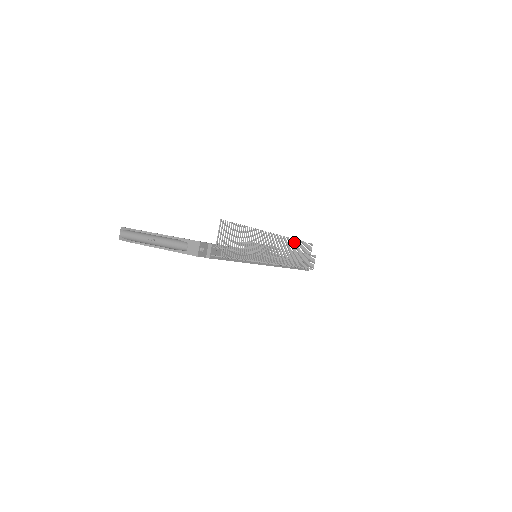
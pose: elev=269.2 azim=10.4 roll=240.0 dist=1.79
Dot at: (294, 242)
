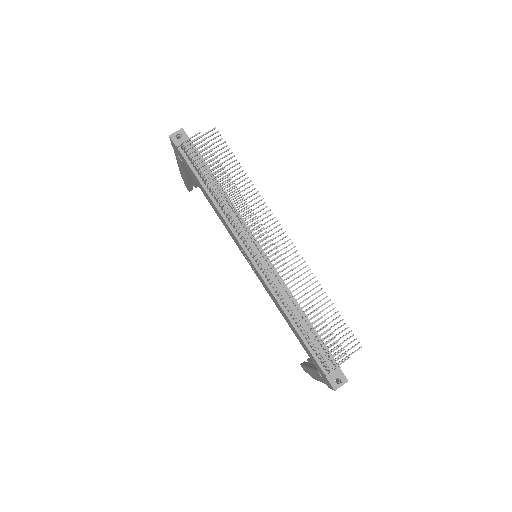
Dot at: (319, 290)
